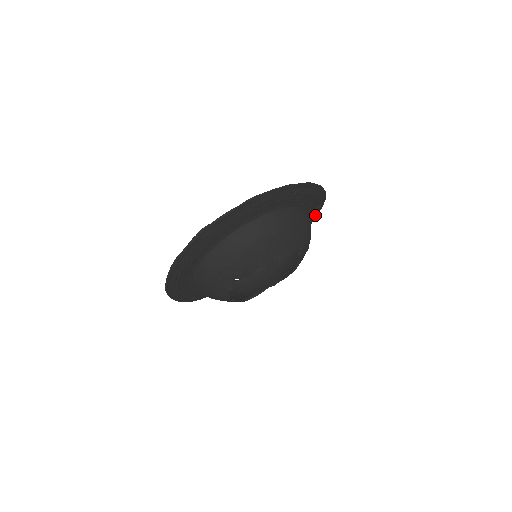
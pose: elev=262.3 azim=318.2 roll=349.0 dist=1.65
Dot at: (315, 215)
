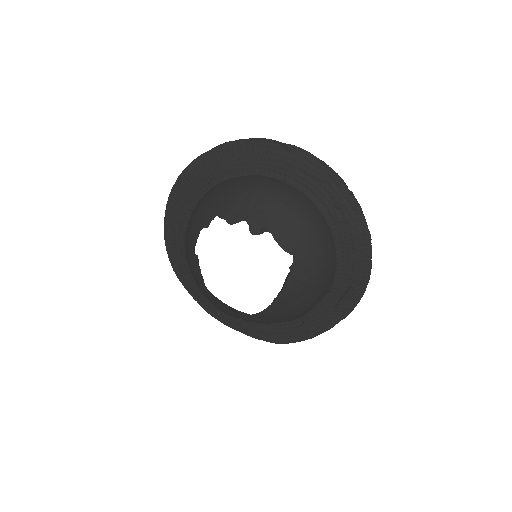
Dot at: (344, 304)
